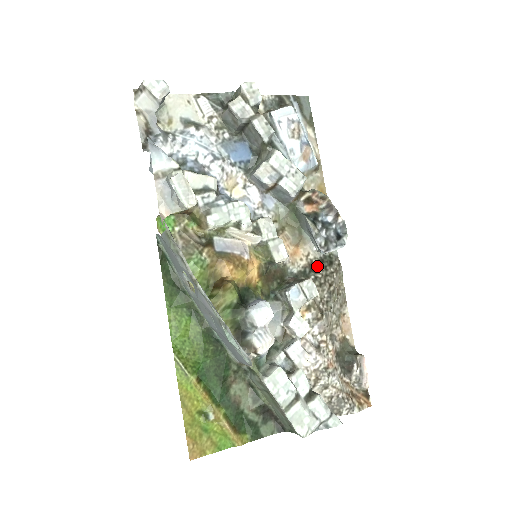
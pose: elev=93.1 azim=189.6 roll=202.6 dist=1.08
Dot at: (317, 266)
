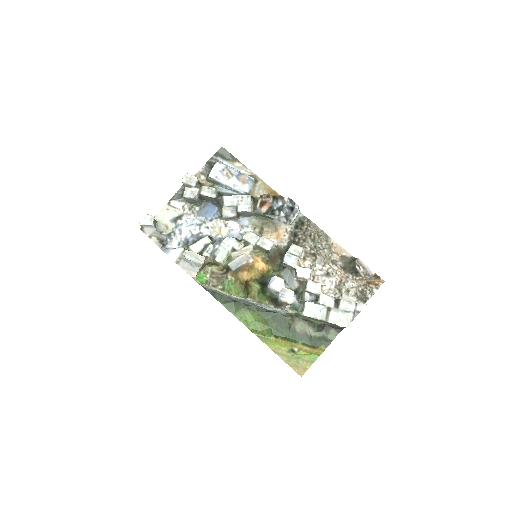
Dot at: (296, 232)
